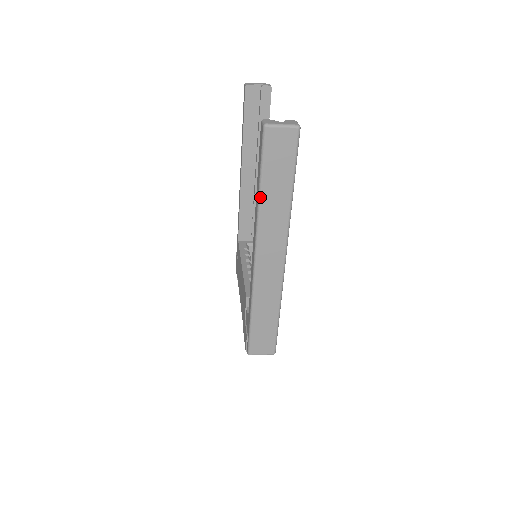
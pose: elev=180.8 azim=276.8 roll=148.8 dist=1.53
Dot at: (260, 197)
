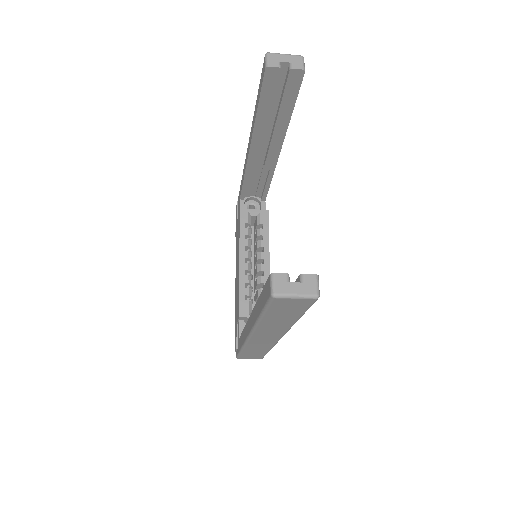
Dot at: (259, 321)
